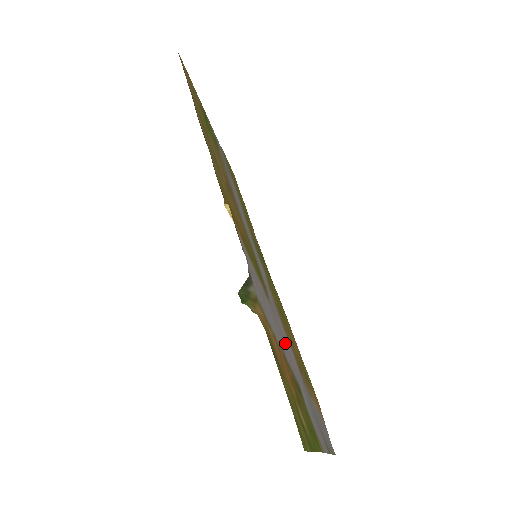
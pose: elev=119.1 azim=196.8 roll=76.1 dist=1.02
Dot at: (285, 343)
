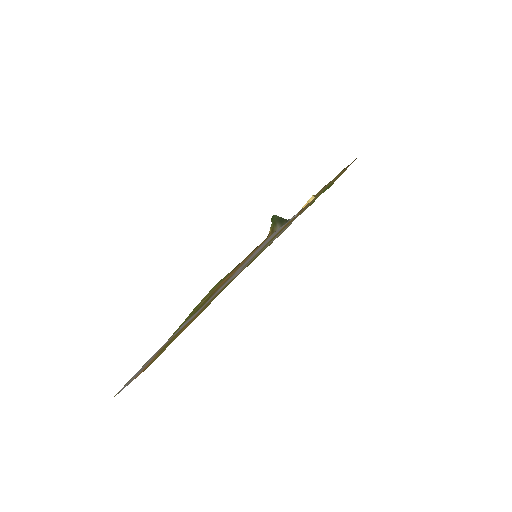
Dot at: occluded
